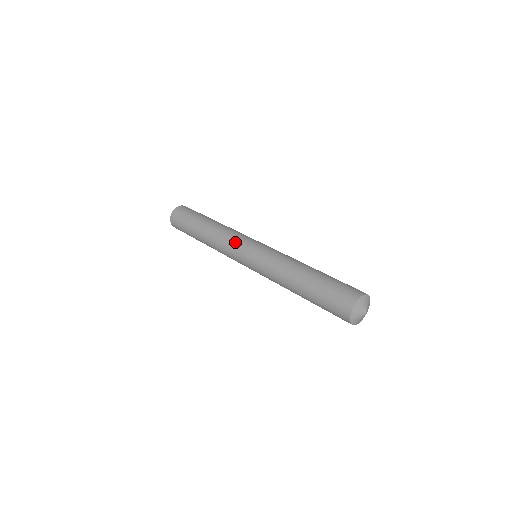
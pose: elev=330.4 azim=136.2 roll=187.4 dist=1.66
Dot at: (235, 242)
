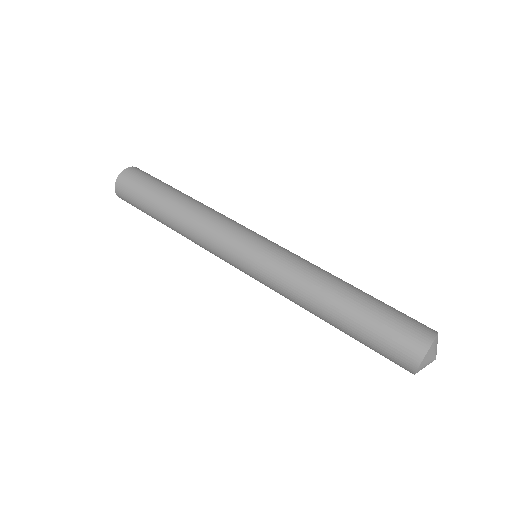
Dot at: (220, 247)
